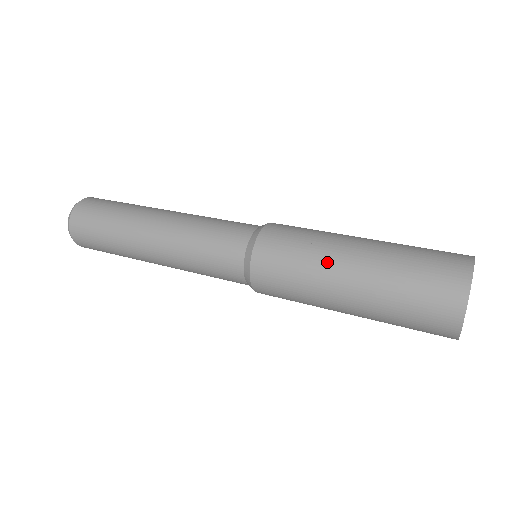
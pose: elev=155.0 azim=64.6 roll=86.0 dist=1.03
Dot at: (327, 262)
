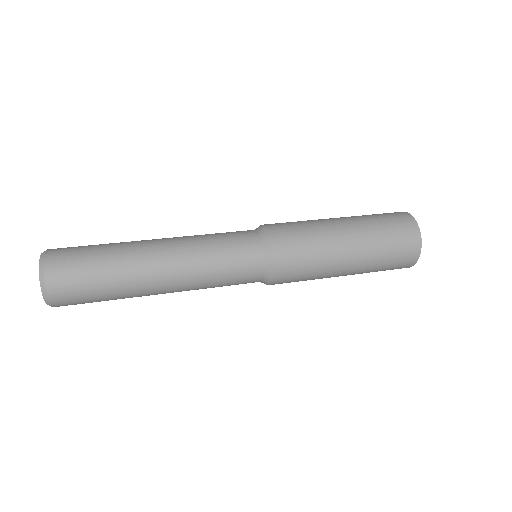
Dot at: (322, 220)
